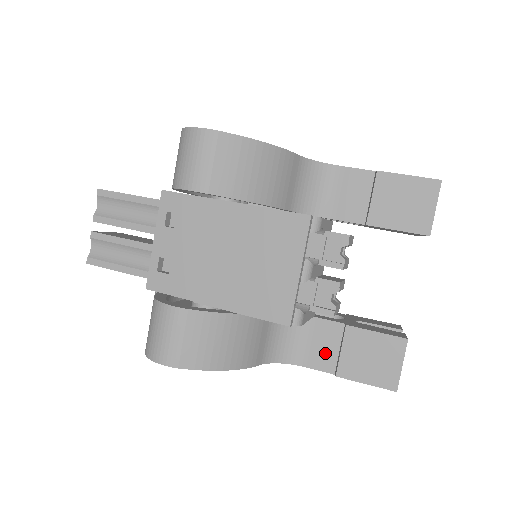
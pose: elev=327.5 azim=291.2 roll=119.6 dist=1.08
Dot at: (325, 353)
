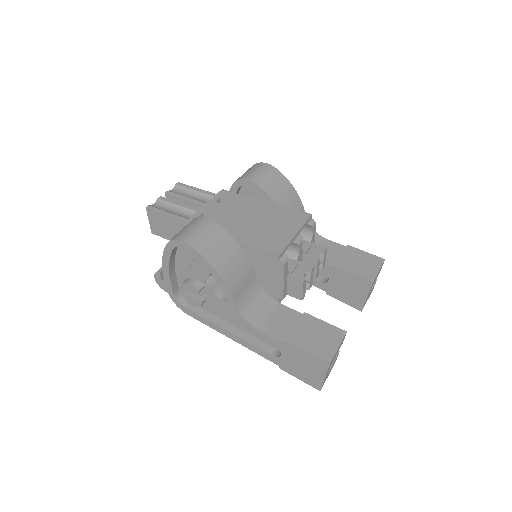
Dot at: (281, 327)
